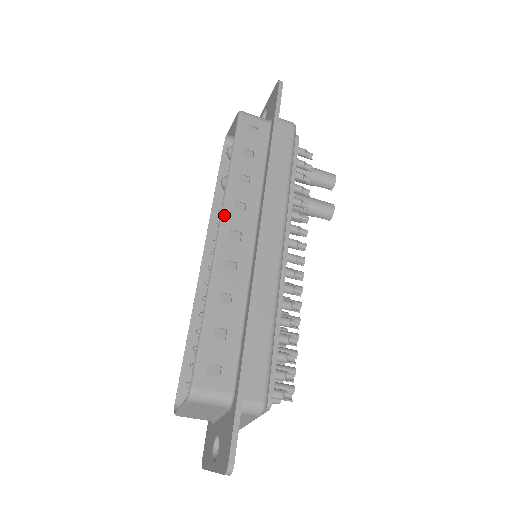
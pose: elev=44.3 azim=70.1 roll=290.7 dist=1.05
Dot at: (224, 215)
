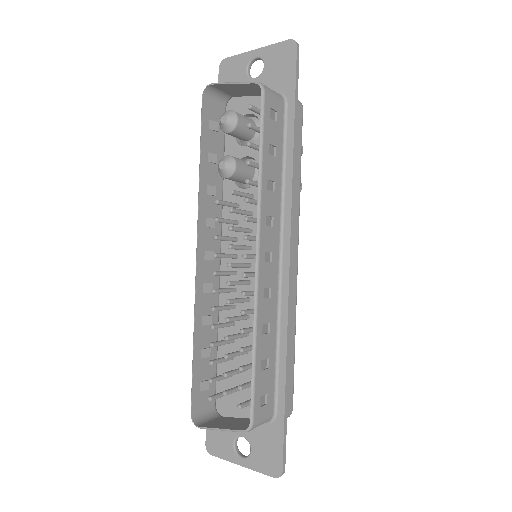
Dot at: (260, 236)
